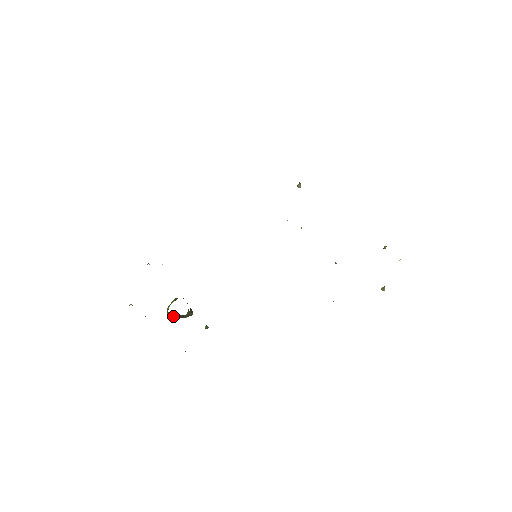
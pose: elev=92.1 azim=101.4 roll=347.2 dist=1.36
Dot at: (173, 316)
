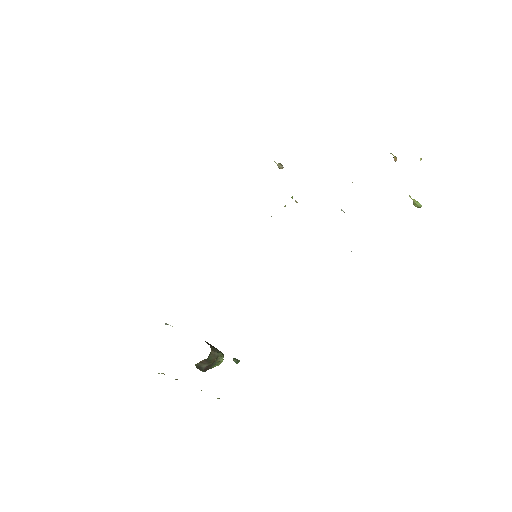
Dot at: (199, 365)
